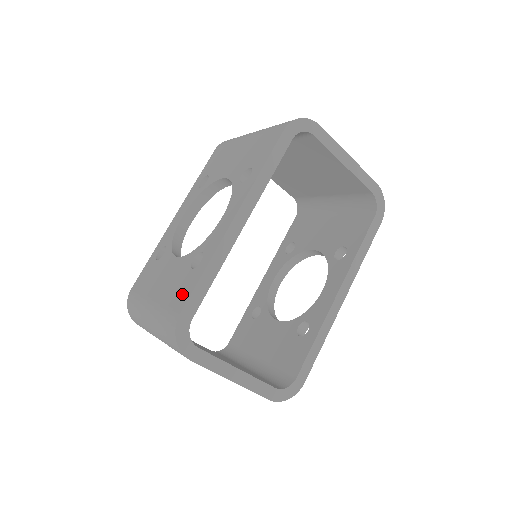
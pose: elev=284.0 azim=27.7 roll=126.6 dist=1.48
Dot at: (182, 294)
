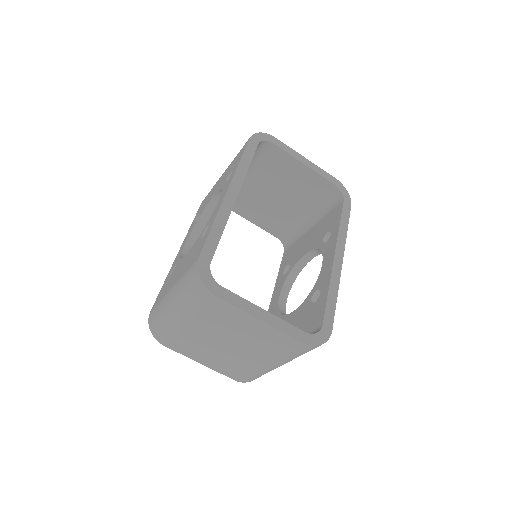
Dot at: (198, 251)
